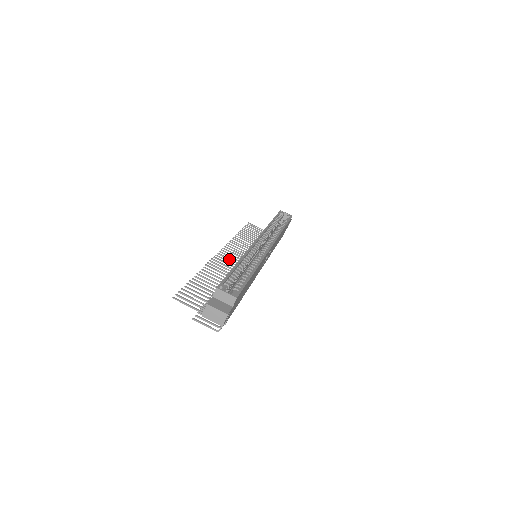
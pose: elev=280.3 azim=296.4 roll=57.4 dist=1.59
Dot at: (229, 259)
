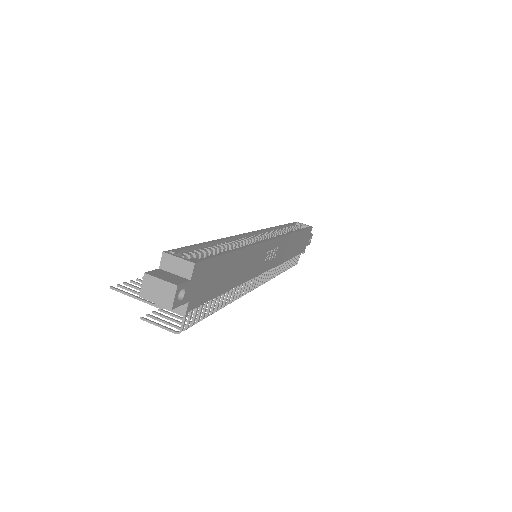
Dot at: occluded
